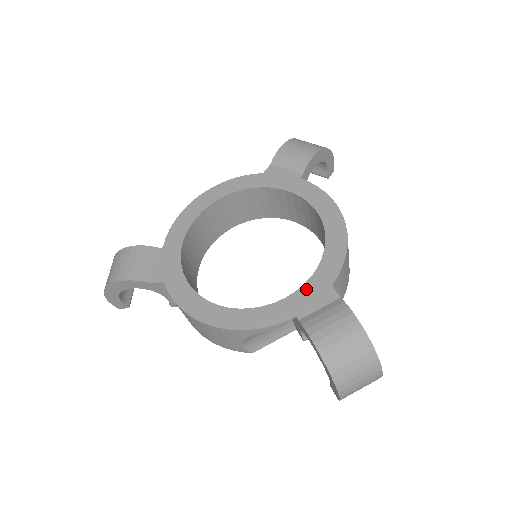
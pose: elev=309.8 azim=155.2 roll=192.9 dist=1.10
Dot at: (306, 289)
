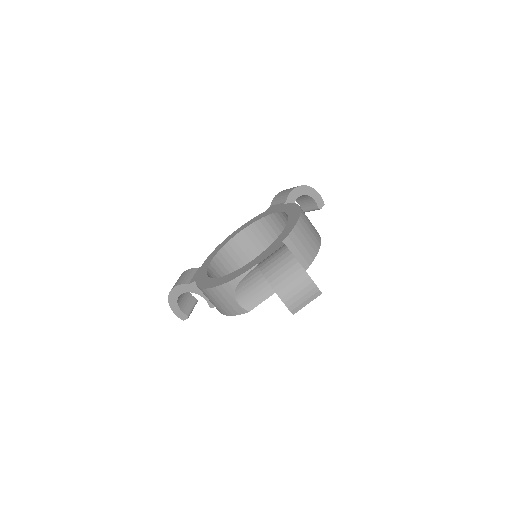
Dot at: (267, 250)
